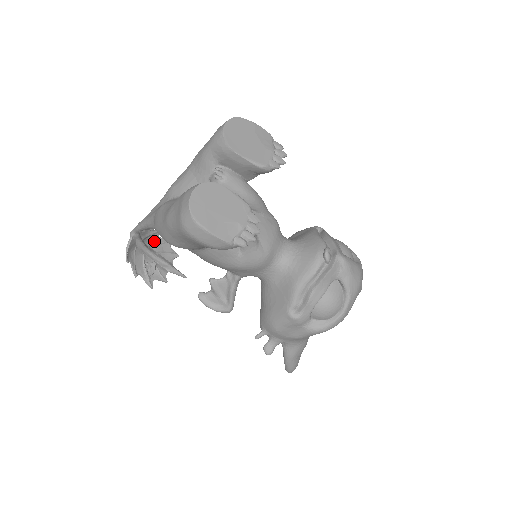
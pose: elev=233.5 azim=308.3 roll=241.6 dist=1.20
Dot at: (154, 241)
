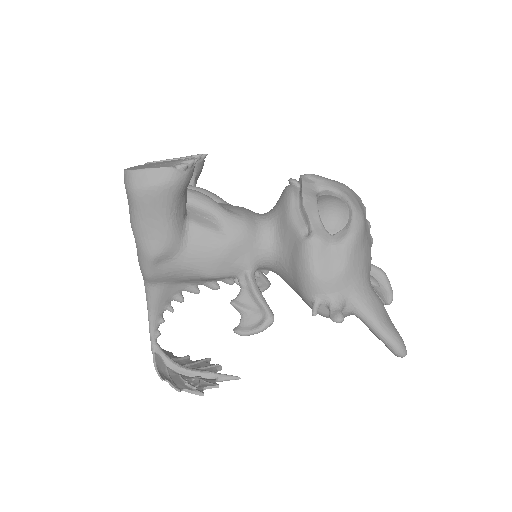
Dot at: (187, 363)
